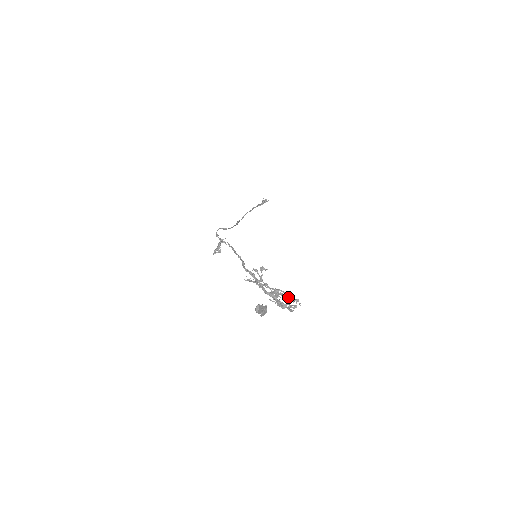
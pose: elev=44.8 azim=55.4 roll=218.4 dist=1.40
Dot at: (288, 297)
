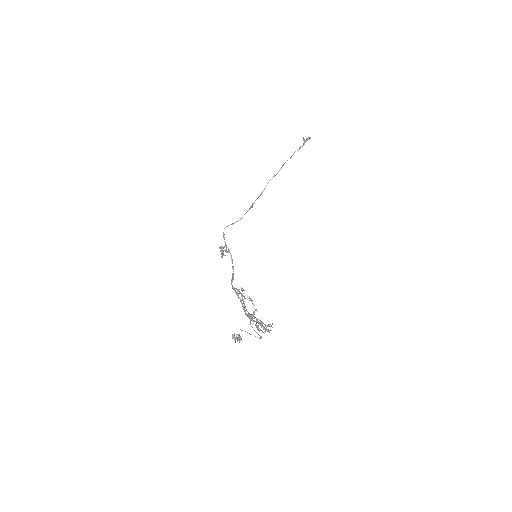
Dot at: (260, 322)
